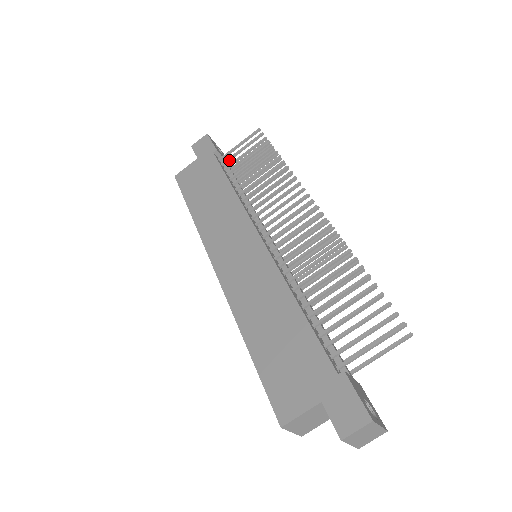
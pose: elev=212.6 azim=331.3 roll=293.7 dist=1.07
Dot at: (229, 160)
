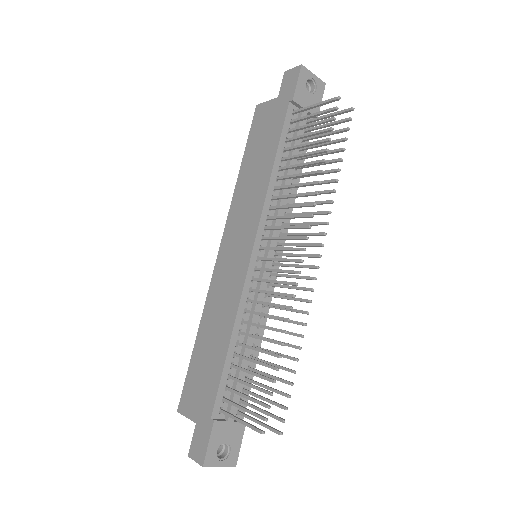
Dot at: (298, 120)
